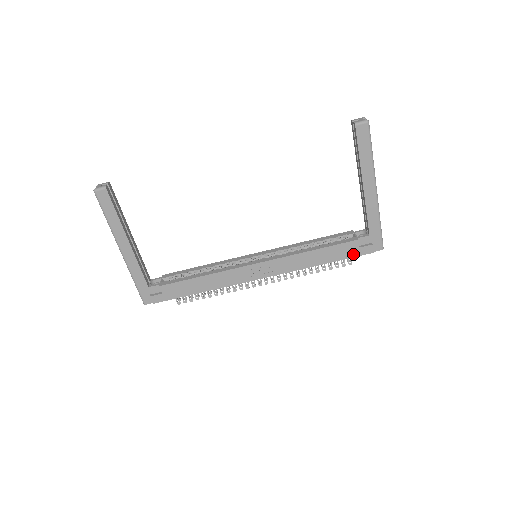
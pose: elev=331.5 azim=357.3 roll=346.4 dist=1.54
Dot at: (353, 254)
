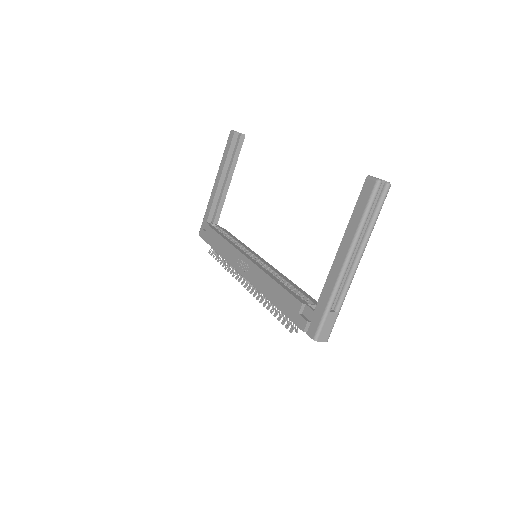
Dot at: (292, 316)
